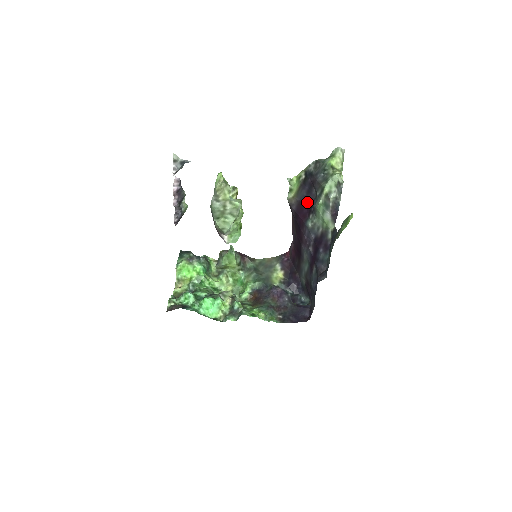
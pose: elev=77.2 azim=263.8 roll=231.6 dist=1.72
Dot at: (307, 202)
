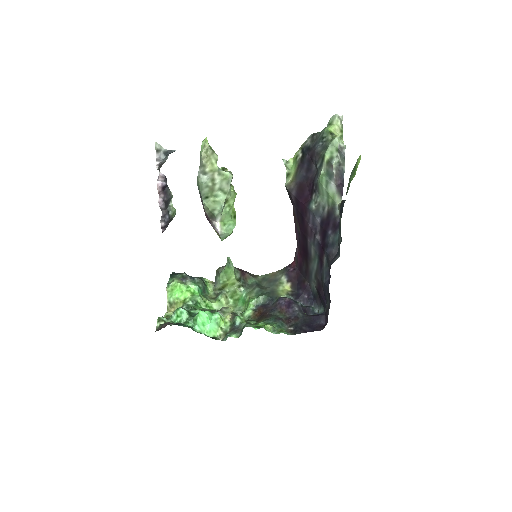
Dot at: (307, 182)
